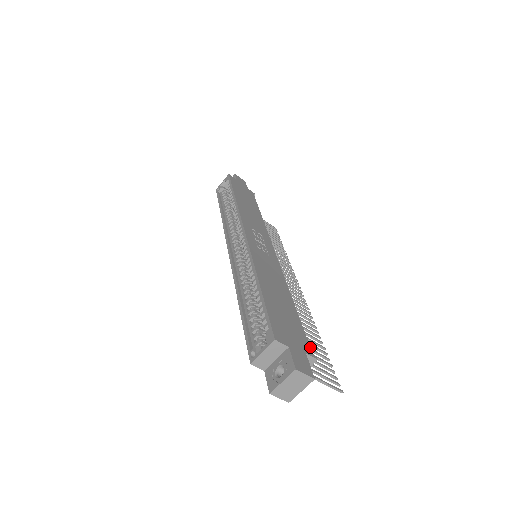
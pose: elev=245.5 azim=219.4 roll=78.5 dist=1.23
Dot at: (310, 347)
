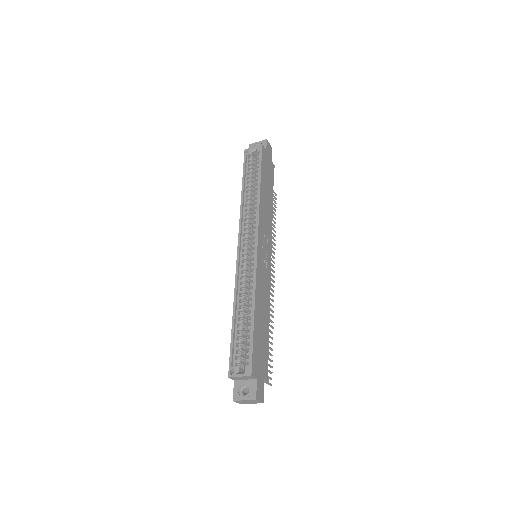
Dot at: occluded
